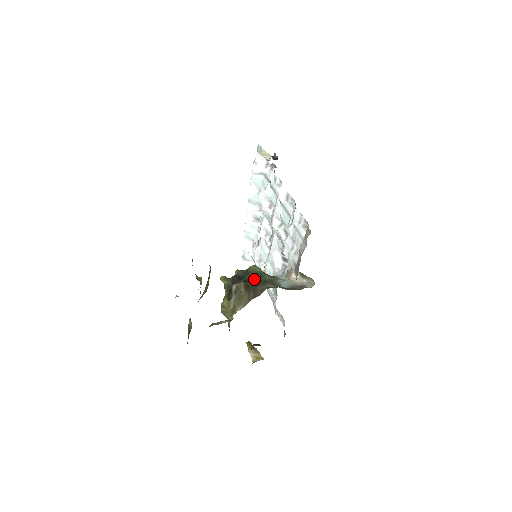
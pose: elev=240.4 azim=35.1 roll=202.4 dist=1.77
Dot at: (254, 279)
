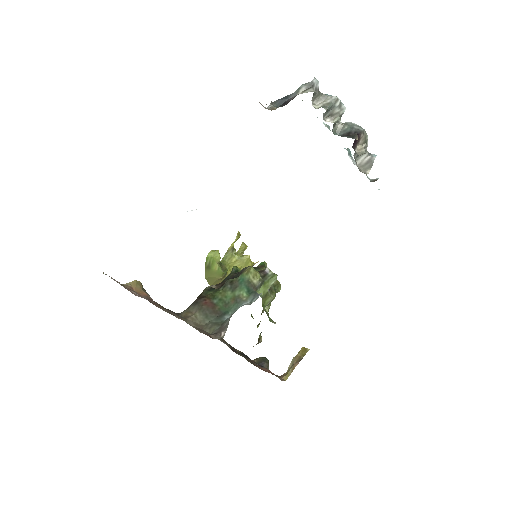
Dot at: (219, 289)
